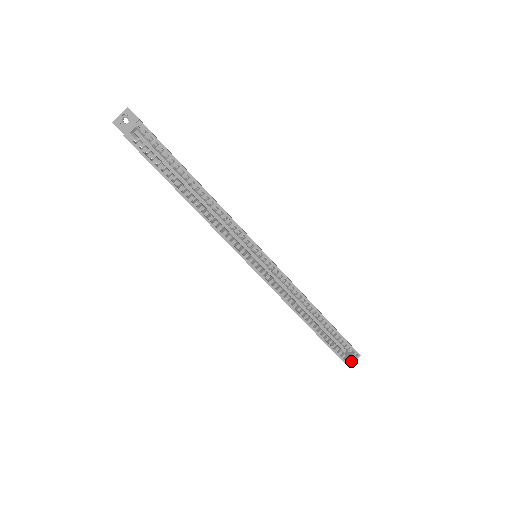
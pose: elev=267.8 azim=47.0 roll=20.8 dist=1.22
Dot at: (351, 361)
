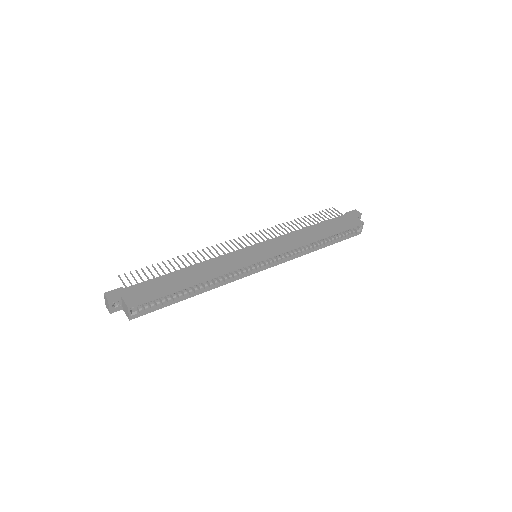
Dot at: (360, 230)
